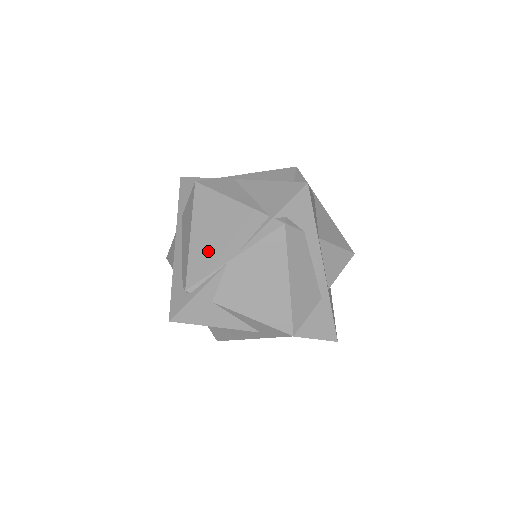
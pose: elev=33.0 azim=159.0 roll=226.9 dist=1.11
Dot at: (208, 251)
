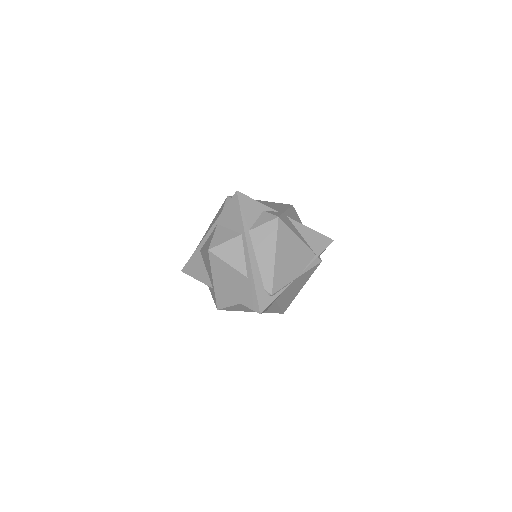
Dot at: (285, 270)
